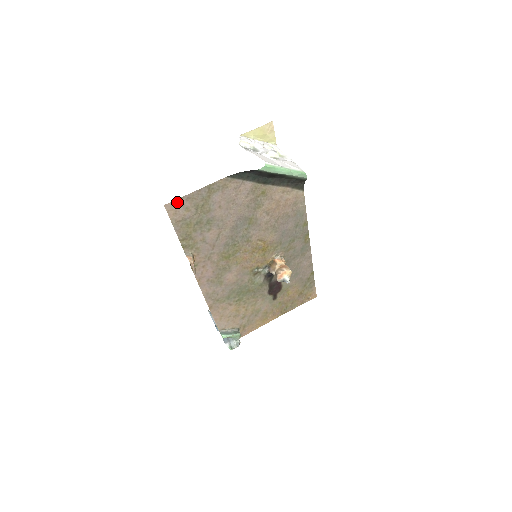
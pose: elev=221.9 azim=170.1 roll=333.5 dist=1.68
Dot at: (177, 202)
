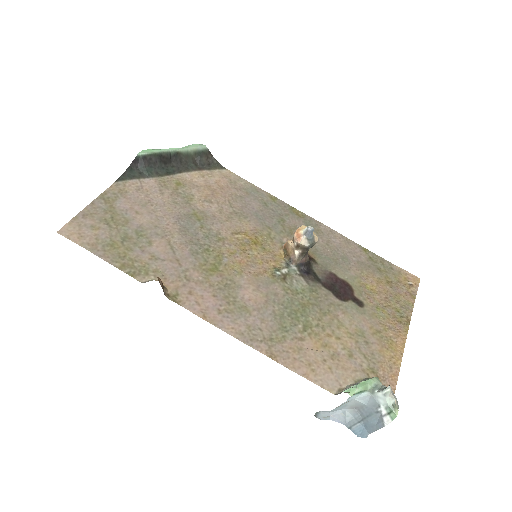
Dot at: (73, 224)
